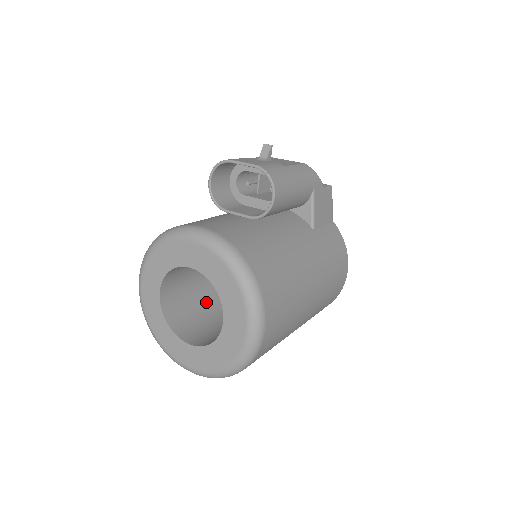
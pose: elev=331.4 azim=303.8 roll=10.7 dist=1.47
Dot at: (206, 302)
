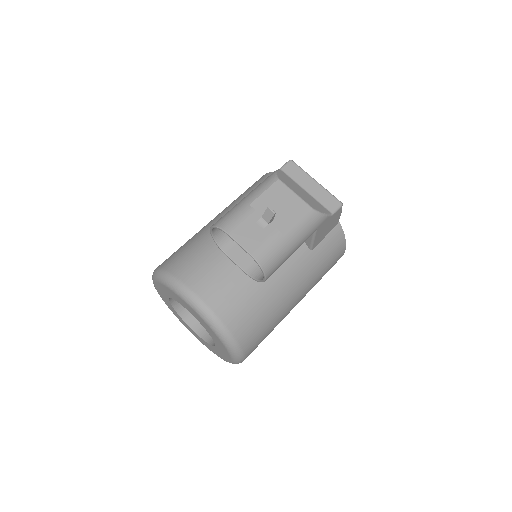
Dot at: occluded
